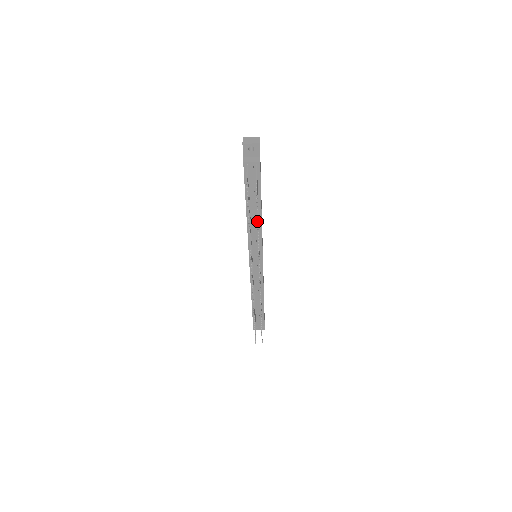
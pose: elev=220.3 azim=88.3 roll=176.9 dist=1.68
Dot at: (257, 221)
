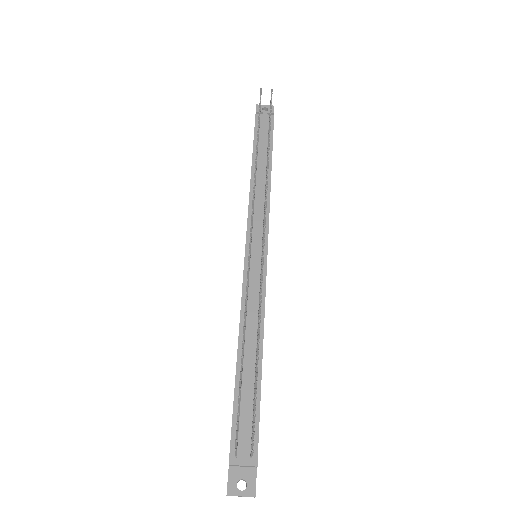
Dot at: (269, 135)
